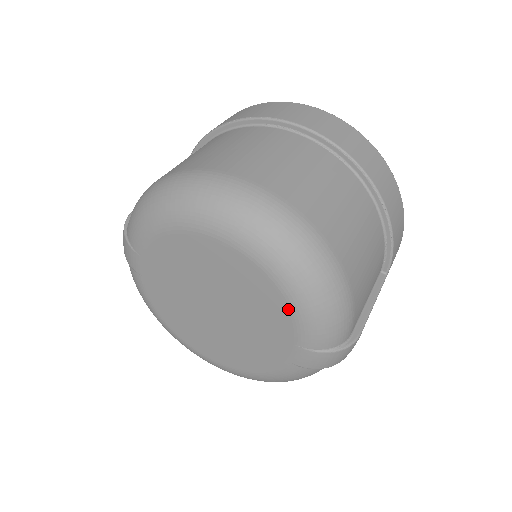
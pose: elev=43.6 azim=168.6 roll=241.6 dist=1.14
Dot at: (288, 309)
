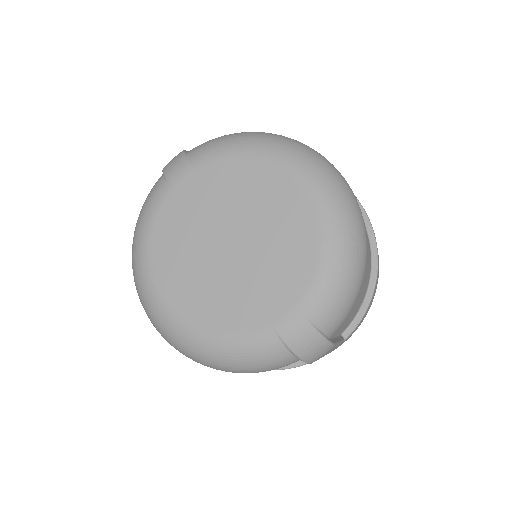
Dot at: (316, 262)
